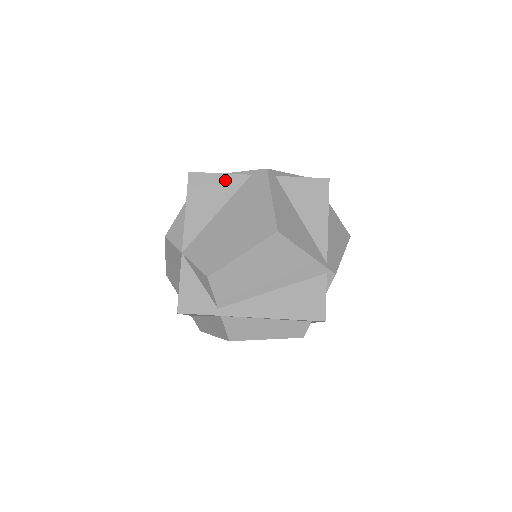
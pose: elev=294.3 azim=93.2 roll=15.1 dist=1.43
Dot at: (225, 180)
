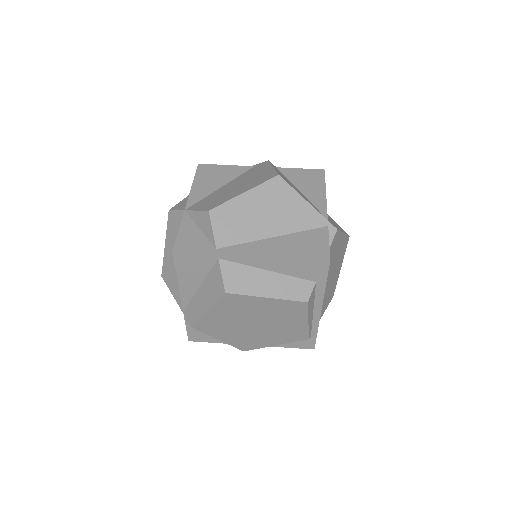
Dot at: (230, 169)
